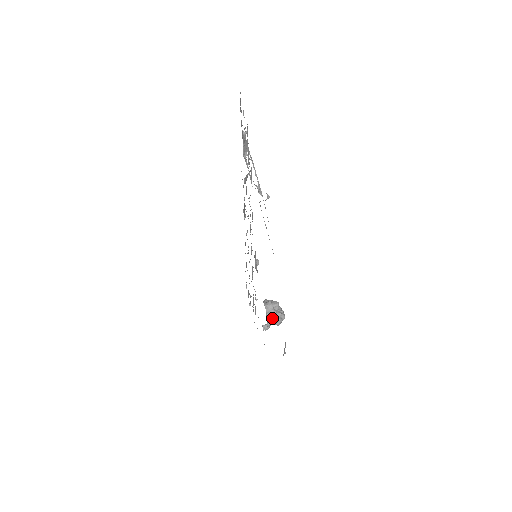
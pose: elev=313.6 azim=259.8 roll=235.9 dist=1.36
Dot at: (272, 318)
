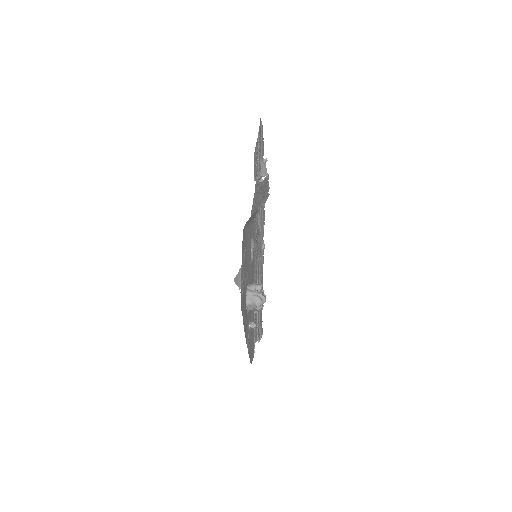
Dot at: (252, 295)
